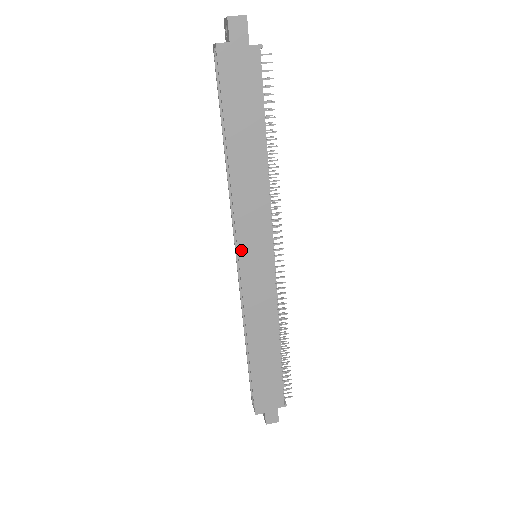
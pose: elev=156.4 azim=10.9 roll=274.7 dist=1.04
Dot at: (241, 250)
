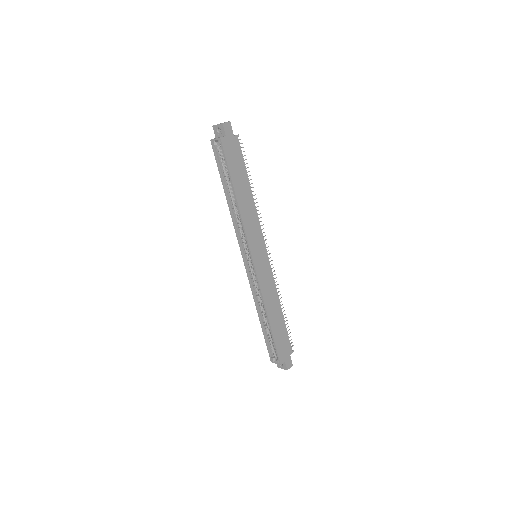
Dot at: (252, 252)
